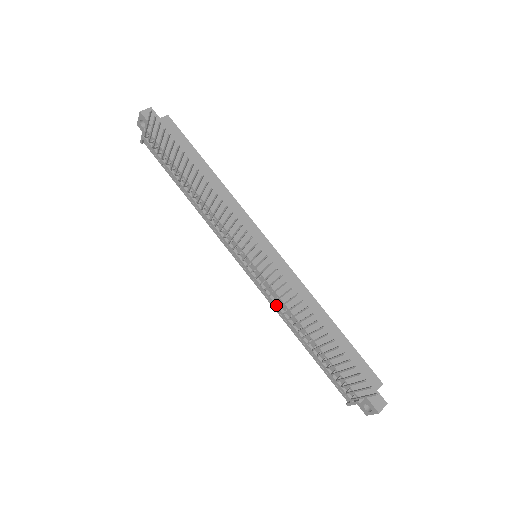
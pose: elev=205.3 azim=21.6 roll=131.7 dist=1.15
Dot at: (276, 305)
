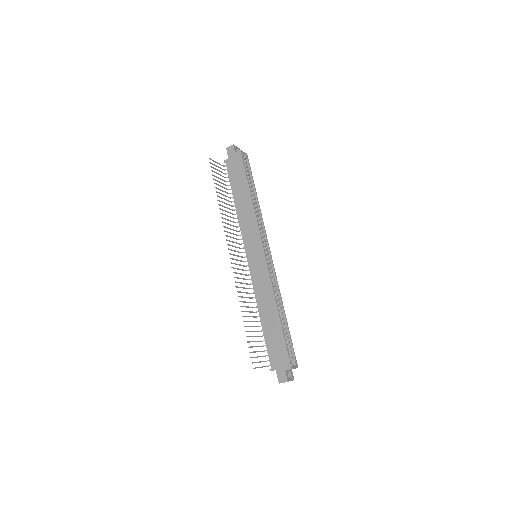
Dot at: occluded
